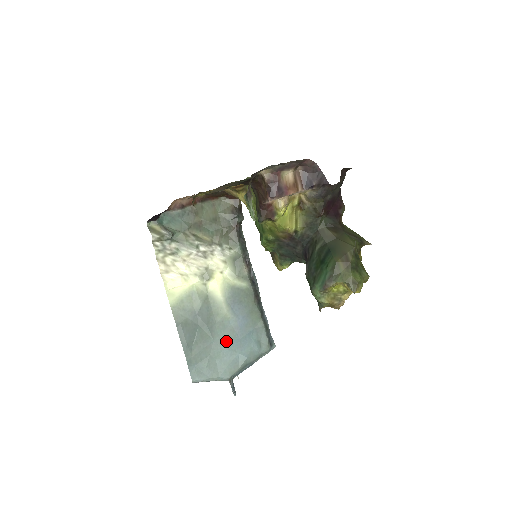
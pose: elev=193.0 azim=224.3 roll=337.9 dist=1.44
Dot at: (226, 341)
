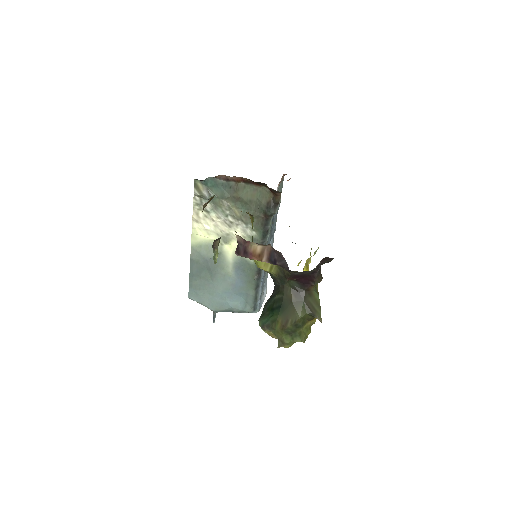
Dot at: (222, 288)
